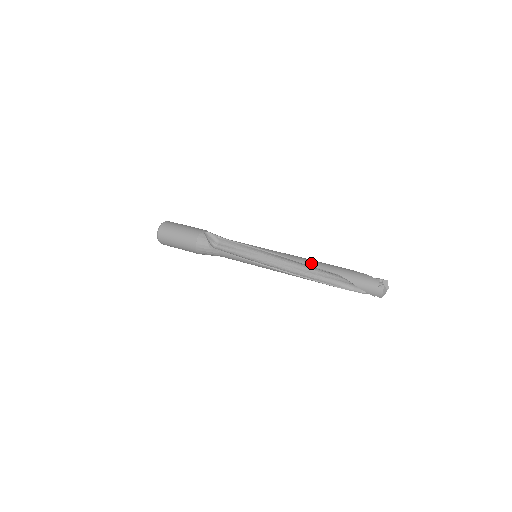
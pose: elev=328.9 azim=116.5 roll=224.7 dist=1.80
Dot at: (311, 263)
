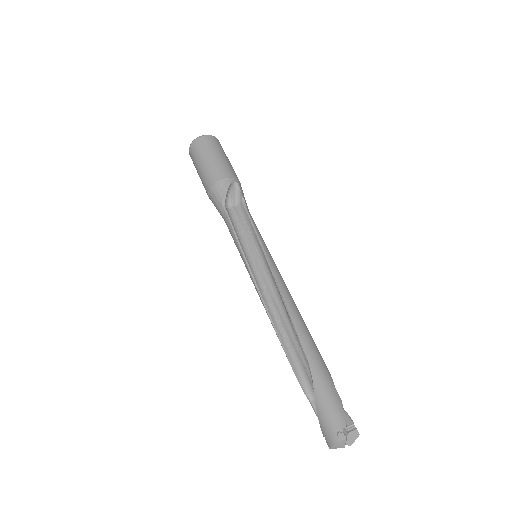
Dot at: (297, 323)
